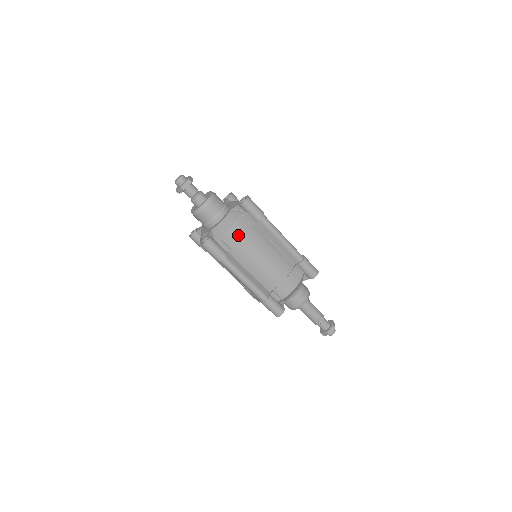
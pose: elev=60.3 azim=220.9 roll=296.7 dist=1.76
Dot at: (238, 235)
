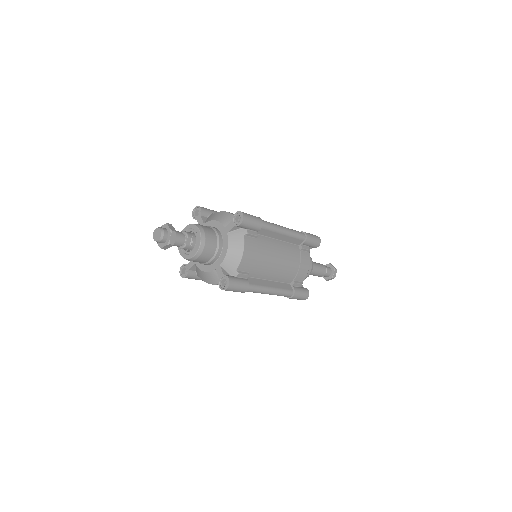
Dot at: (250, 257)
